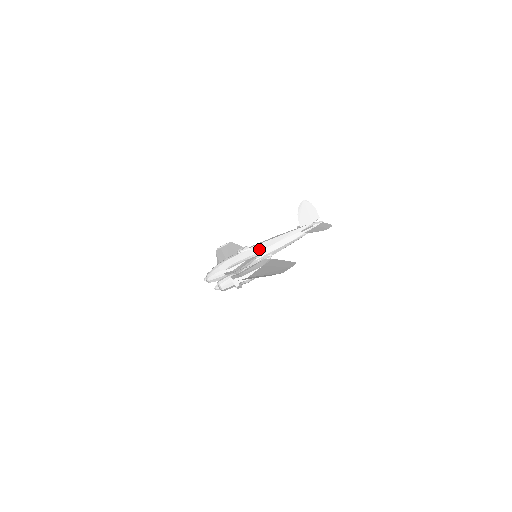
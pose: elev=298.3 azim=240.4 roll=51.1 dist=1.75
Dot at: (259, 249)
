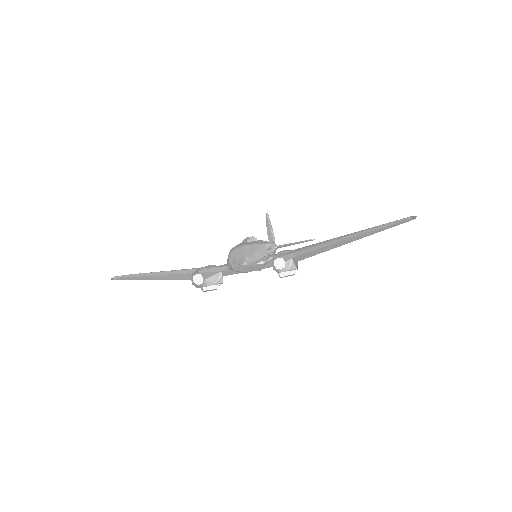
Dot at: (248, 252)
